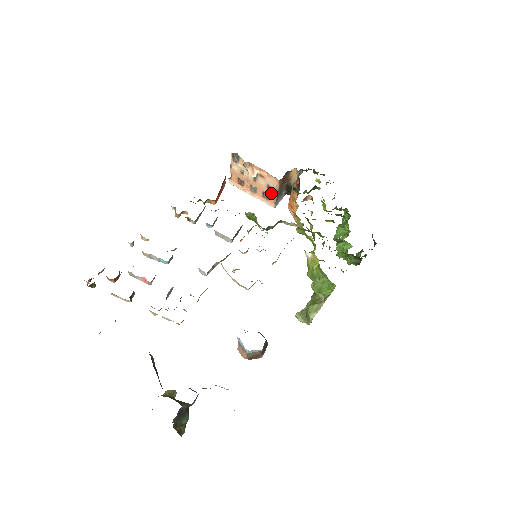
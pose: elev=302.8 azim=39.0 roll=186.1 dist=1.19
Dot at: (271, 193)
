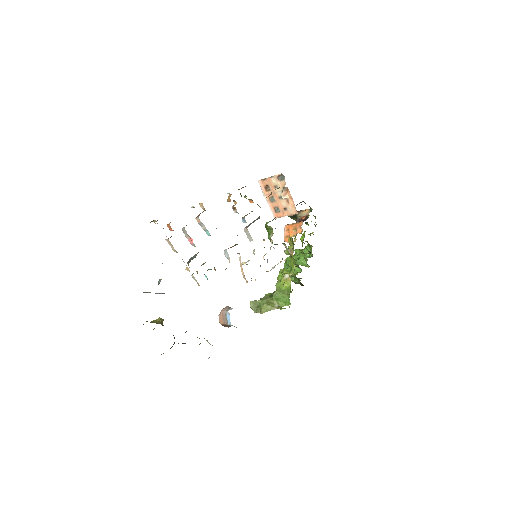
Dot at: (283, 212)
